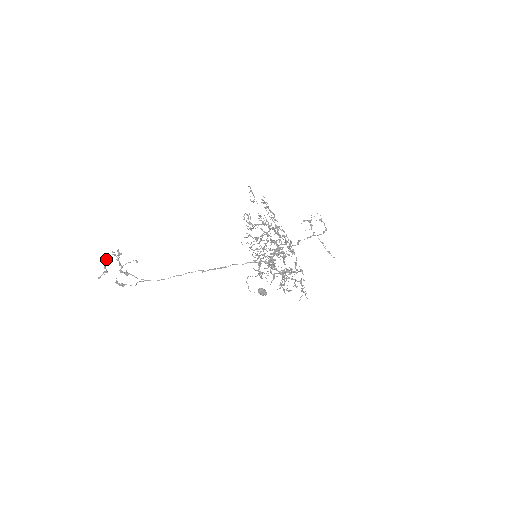
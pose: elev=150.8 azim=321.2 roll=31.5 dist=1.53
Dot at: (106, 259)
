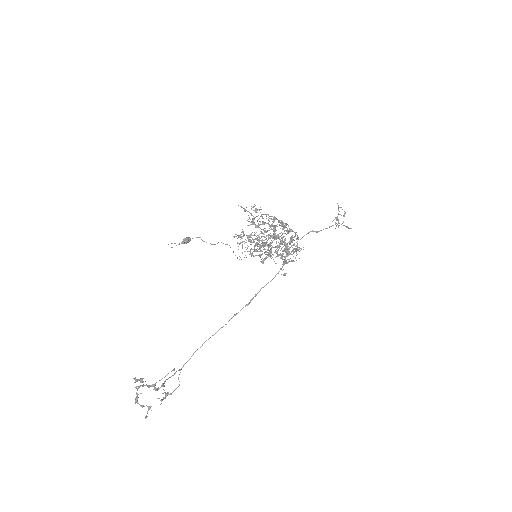
Dot at: (137, 400)
